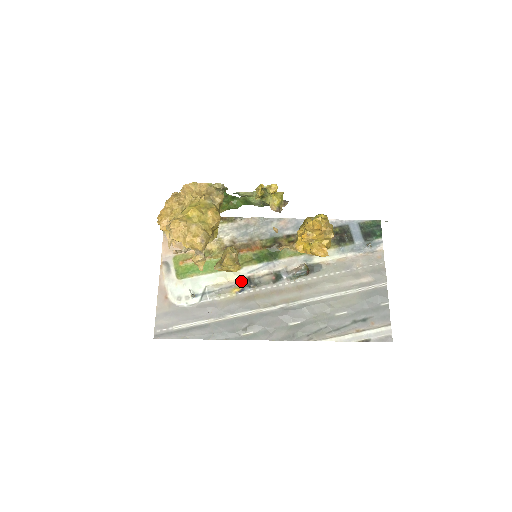
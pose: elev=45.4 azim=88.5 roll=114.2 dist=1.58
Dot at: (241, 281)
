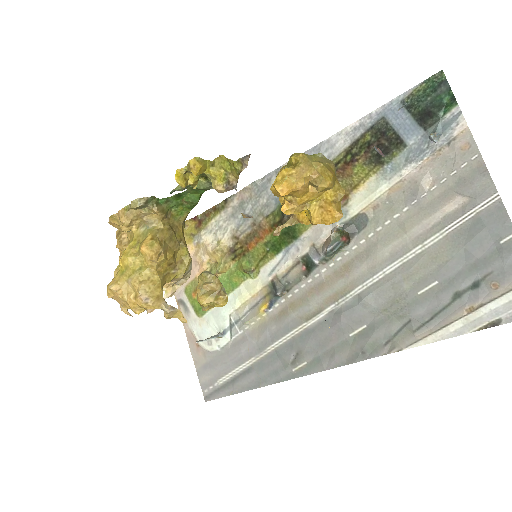
Dot at: (265, 291)
